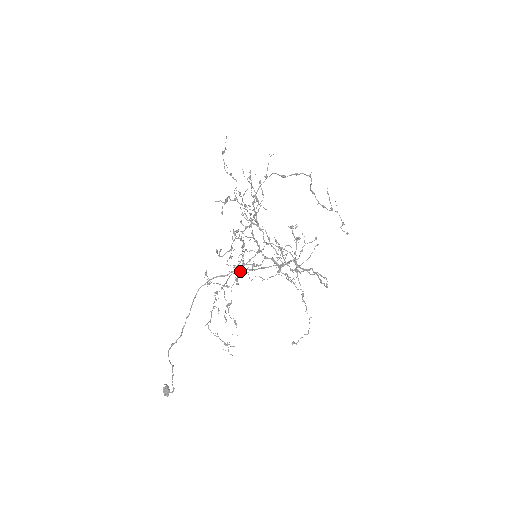
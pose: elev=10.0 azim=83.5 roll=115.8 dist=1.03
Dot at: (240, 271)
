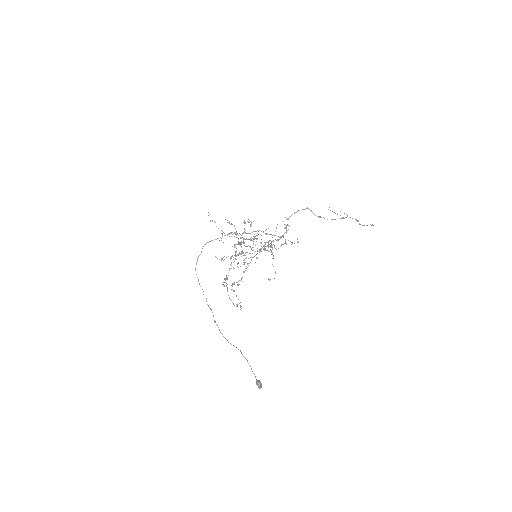
Dot at: (247, 267)
